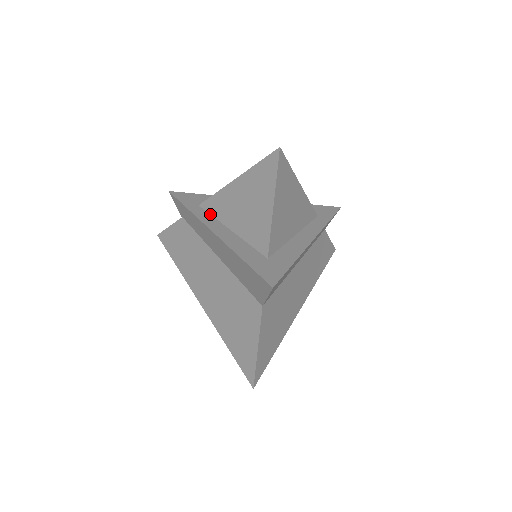
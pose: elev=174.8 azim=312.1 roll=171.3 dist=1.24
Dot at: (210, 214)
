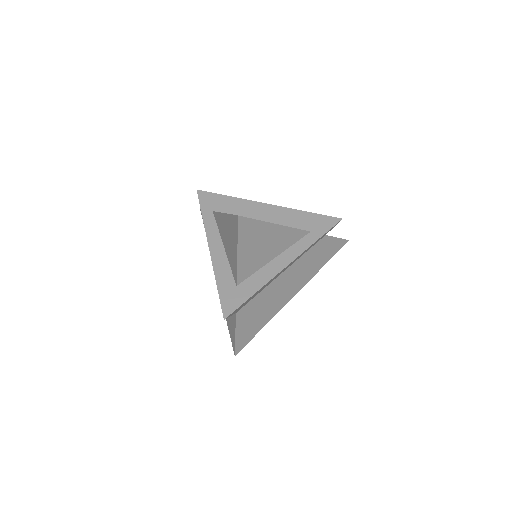
Dot at: (217, 224)
